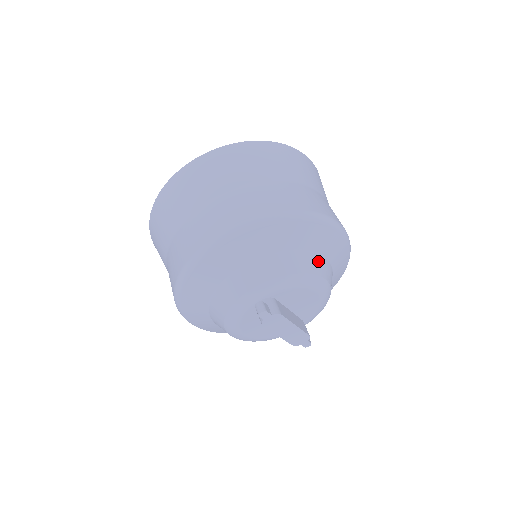
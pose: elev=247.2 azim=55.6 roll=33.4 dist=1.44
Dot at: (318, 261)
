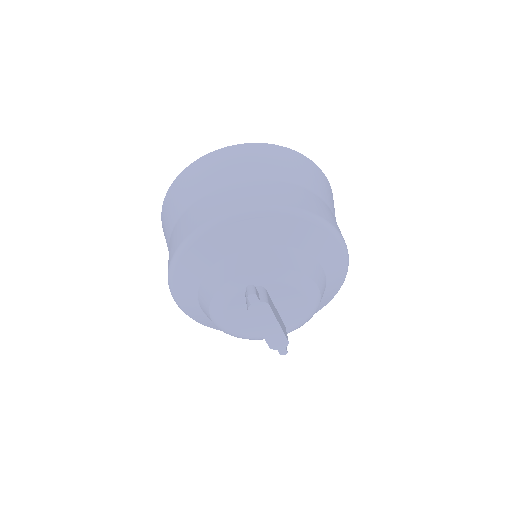
Dot at: (316, 267)
